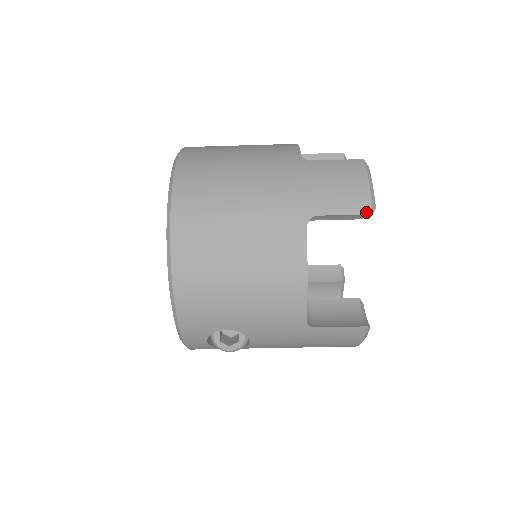
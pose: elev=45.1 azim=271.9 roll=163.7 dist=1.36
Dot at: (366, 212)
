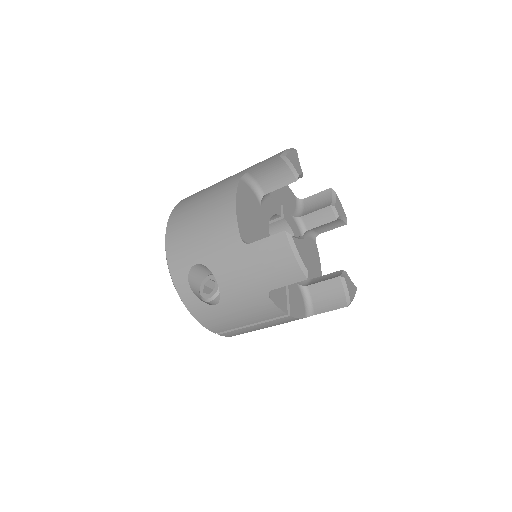
Dot at: (276, 158)
